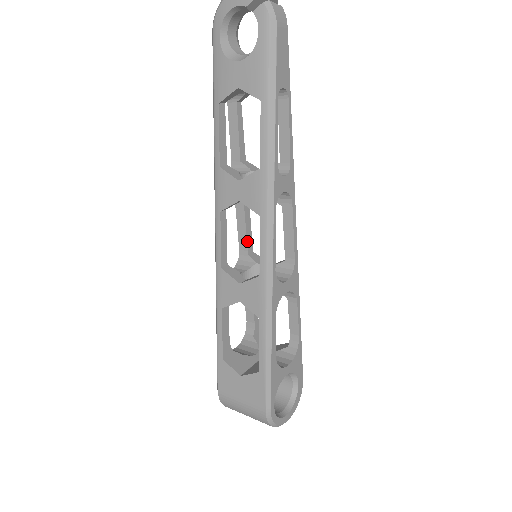
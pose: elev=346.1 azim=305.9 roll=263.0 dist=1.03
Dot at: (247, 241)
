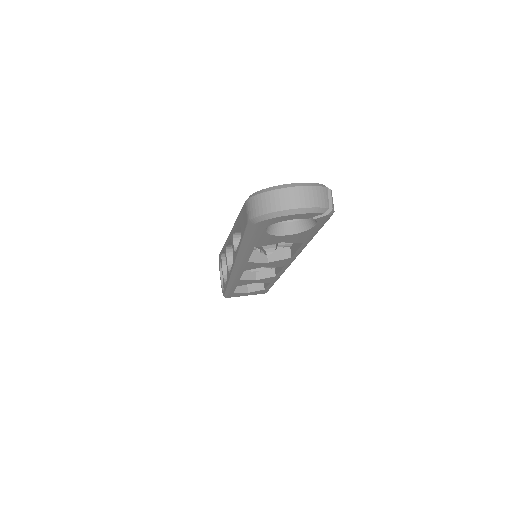
Dot at: occluded
